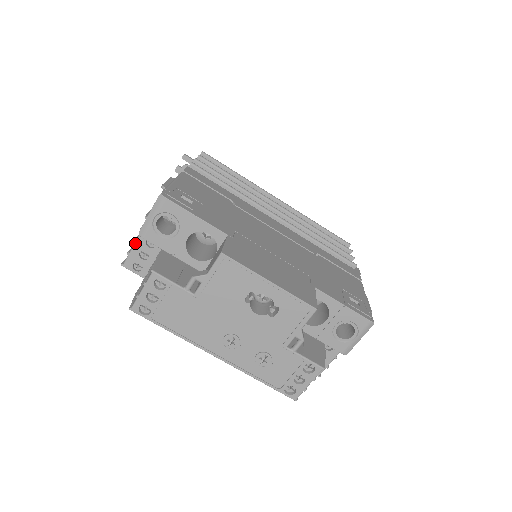
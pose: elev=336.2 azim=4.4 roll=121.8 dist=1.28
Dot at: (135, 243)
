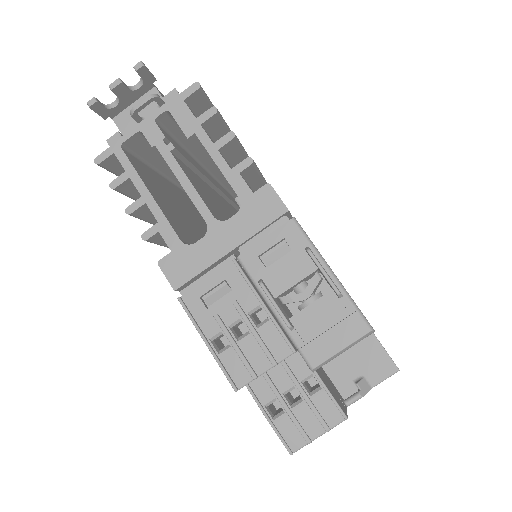
Dot at: occluded
